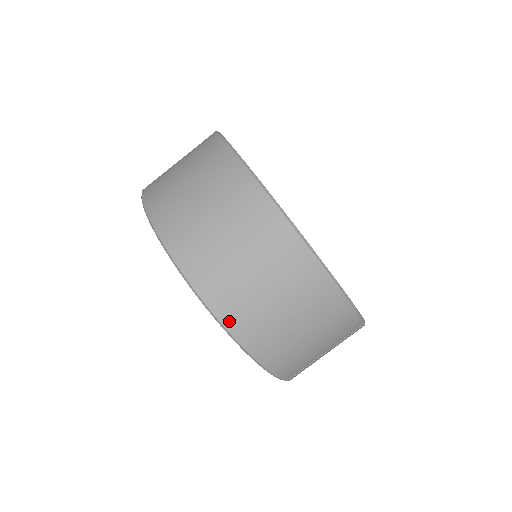
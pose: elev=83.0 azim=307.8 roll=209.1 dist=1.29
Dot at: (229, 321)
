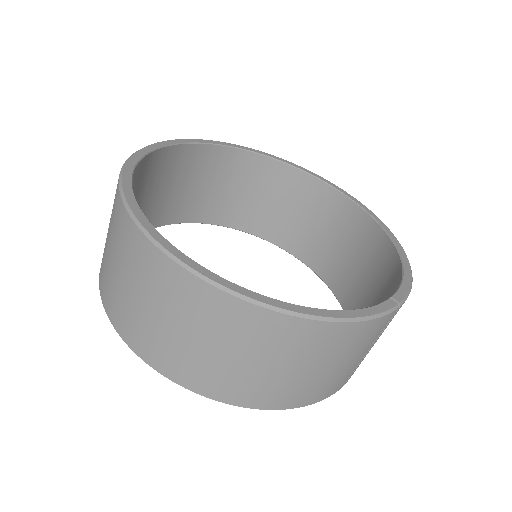
Dot at: (224, 397)
